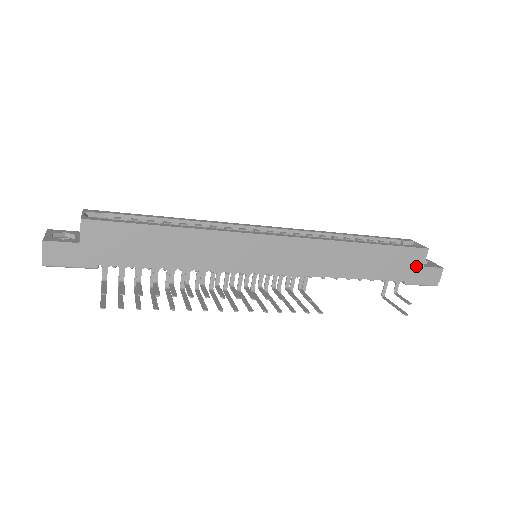
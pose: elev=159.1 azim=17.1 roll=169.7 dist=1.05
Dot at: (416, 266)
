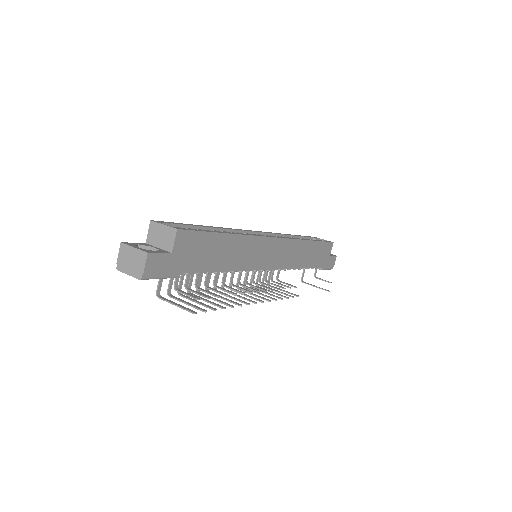
Dot at: (327, 255)
